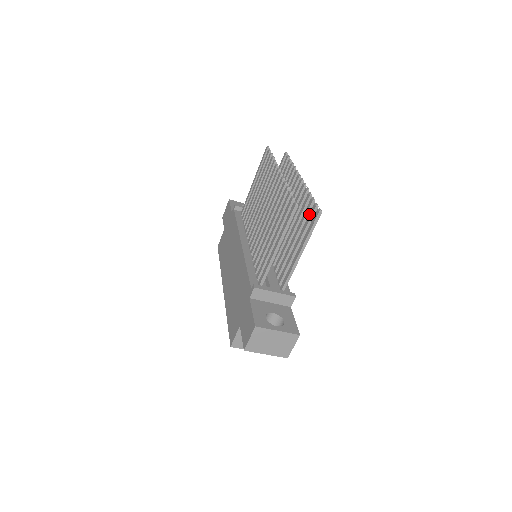
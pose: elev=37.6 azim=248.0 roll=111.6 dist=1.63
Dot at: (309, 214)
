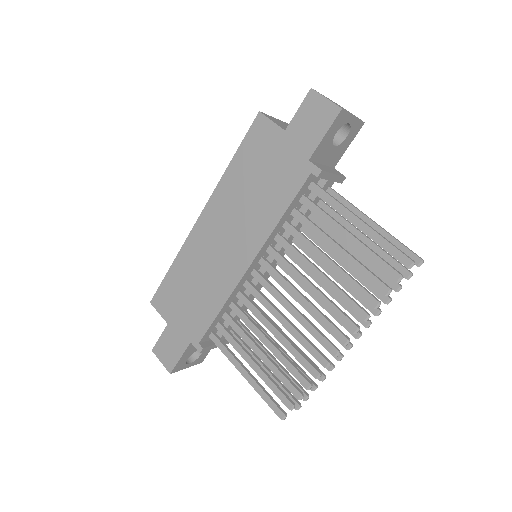
Dot at: (297, 386)
